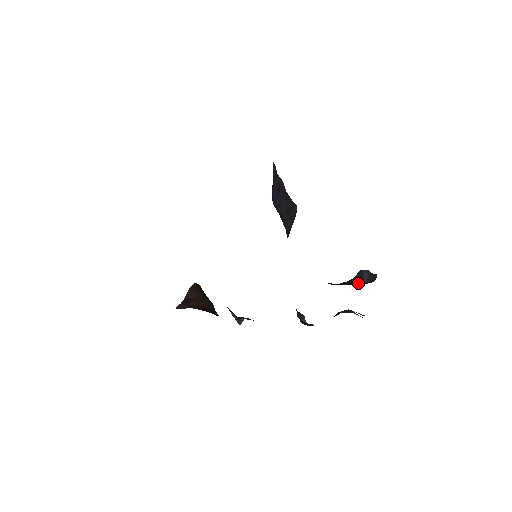
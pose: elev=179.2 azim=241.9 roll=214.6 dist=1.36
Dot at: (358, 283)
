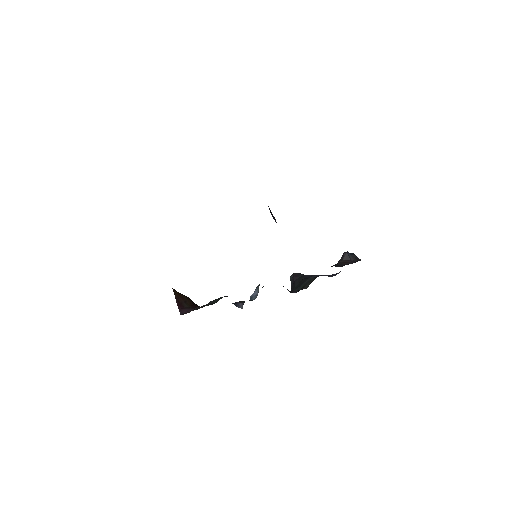
Dot at: (350, 262)
